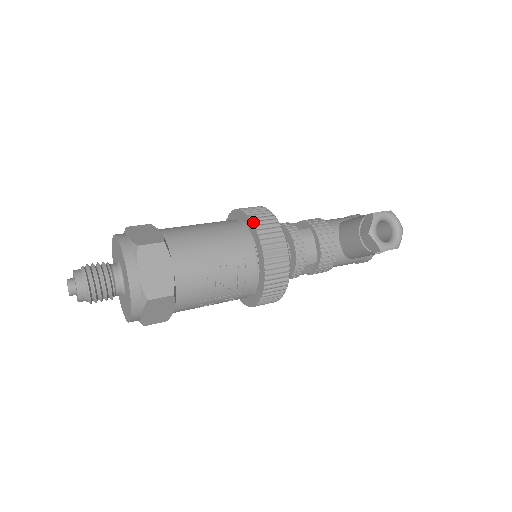
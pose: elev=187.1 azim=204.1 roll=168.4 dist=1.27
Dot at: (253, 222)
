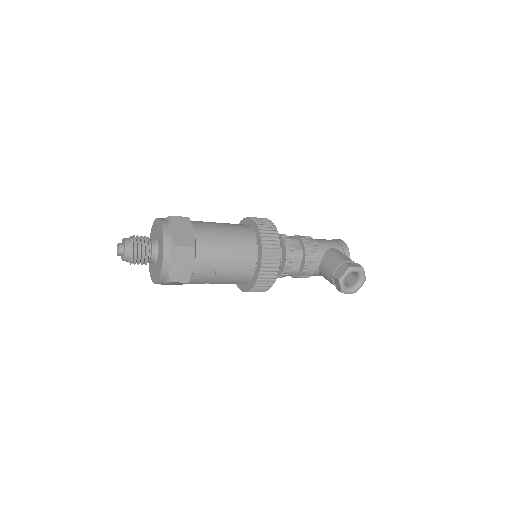
Dot at: (262, 245)
